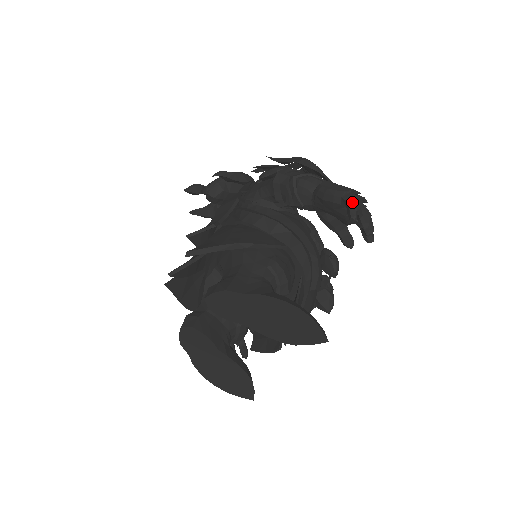
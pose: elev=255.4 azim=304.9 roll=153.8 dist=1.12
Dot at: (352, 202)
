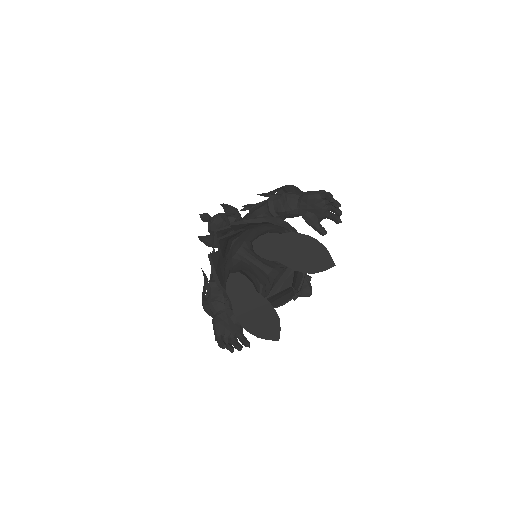
Dot at: (329, 193)
